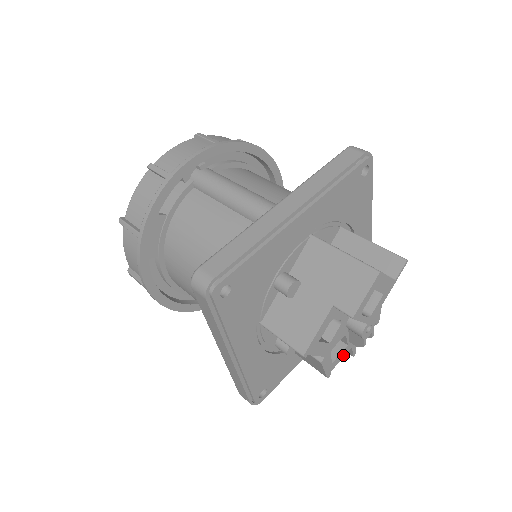
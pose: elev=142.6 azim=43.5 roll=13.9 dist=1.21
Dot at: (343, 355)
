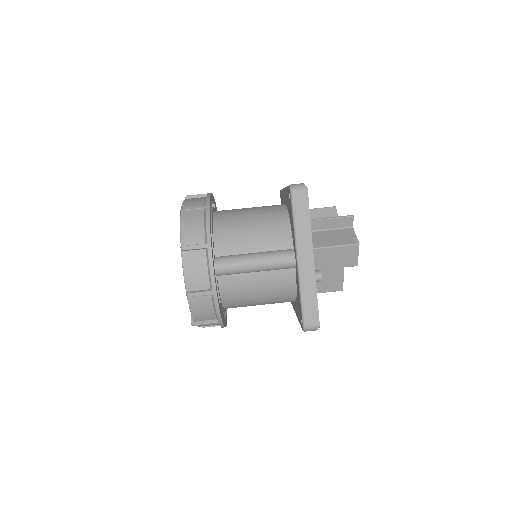
Dot at: occluded
